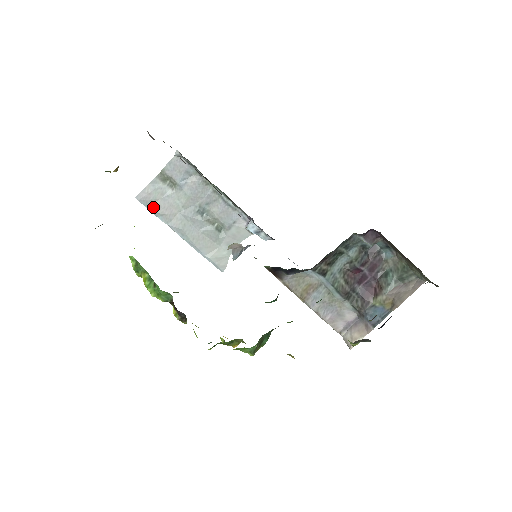
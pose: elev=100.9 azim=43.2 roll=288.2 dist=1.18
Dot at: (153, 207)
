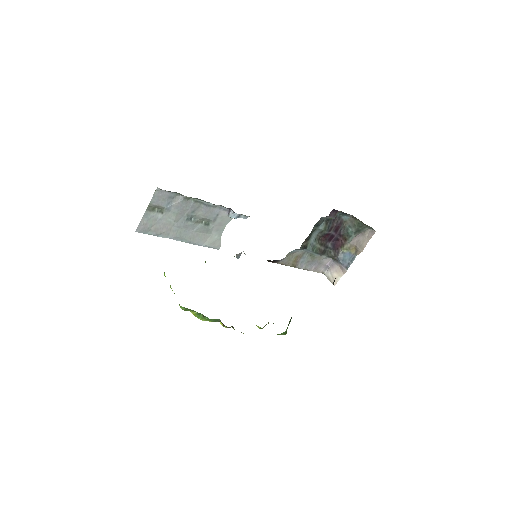
Dot at: (152, 232)
